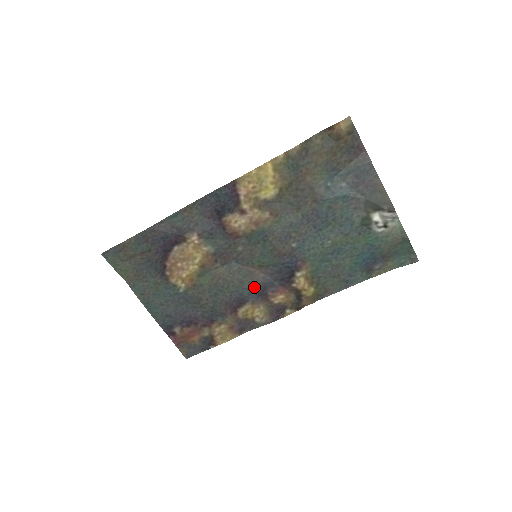
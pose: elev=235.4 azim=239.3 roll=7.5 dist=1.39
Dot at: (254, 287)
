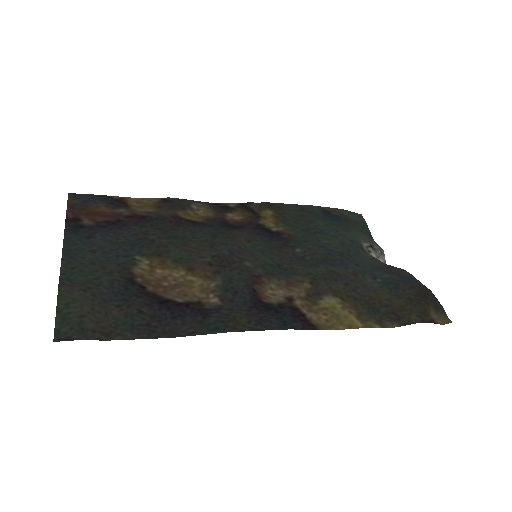
Dot at: (222, 230)
